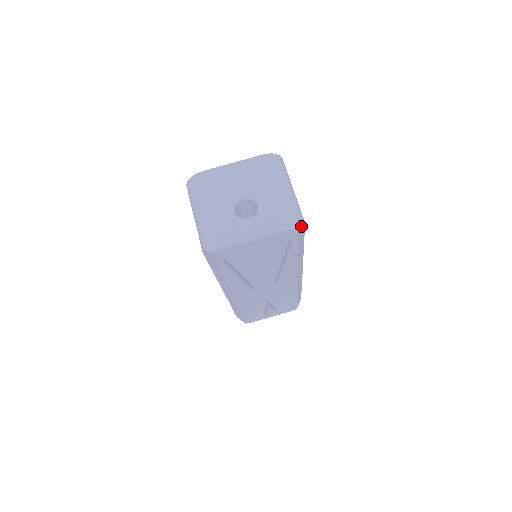
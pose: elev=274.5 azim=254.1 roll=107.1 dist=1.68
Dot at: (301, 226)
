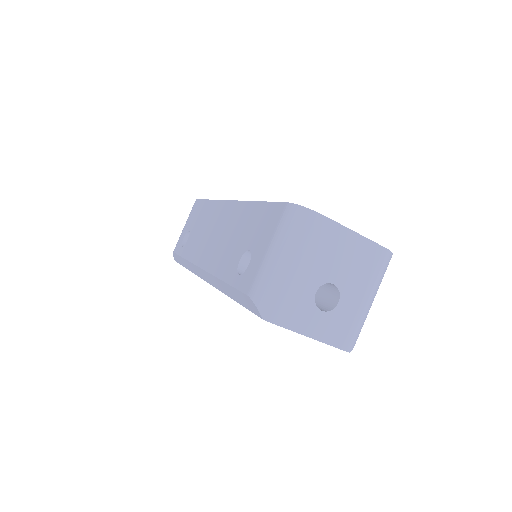
Dot at: occluded
